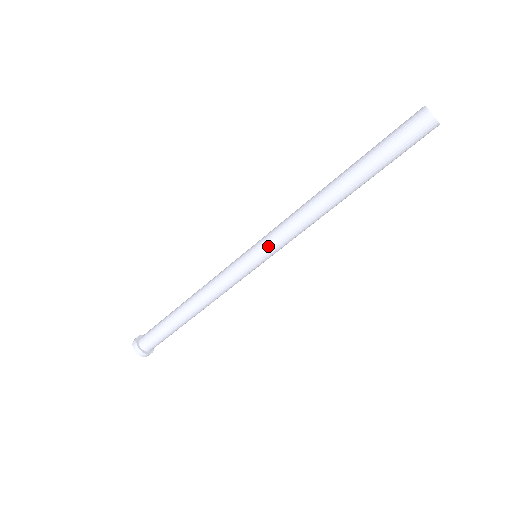
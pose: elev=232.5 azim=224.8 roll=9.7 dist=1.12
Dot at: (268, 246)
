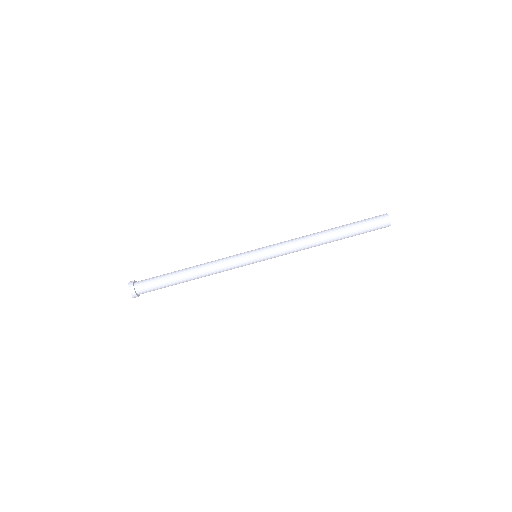
Dot at: (269, 249)
